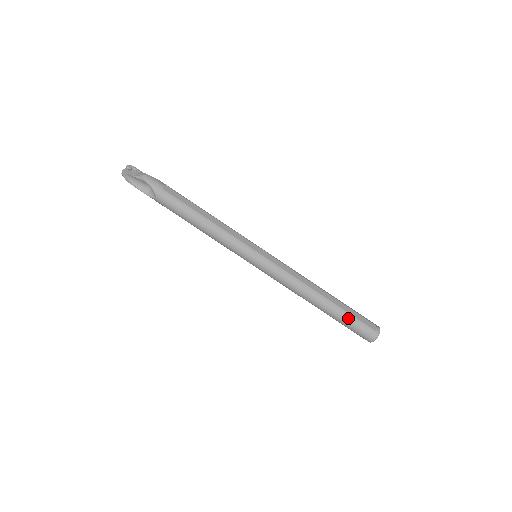
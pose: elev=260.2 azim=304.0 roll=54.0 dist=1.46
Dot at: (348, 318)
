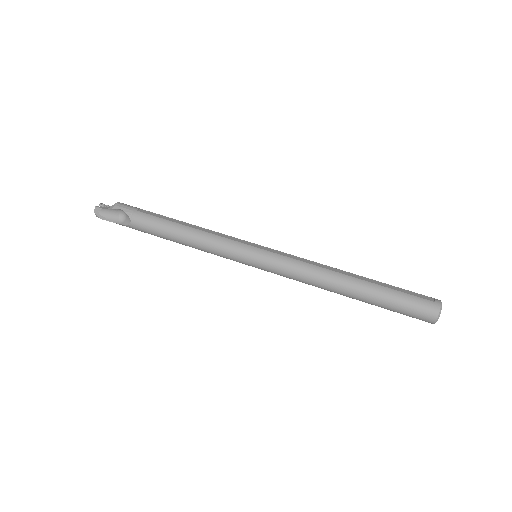
Dot at: (391, 294)
